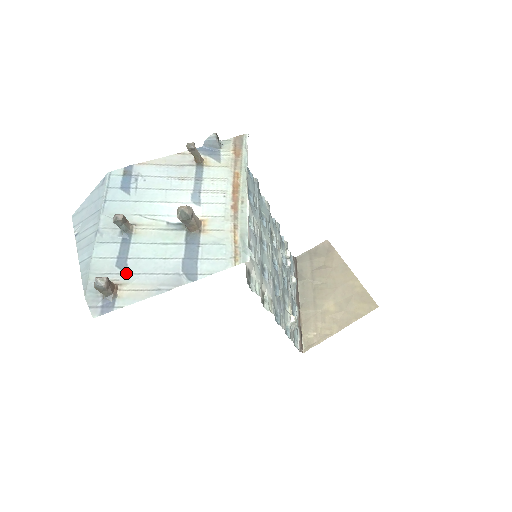
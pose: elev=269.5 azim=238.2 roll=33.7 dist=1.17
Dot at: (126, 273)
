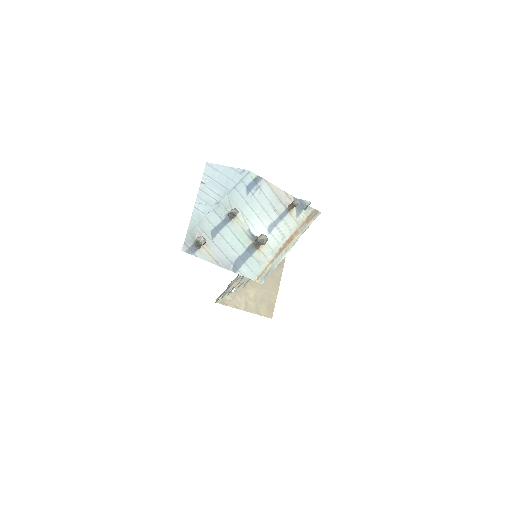
Dot at: (212, 240)
